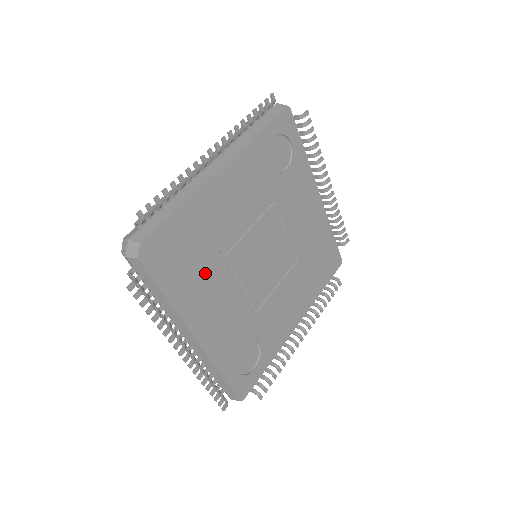
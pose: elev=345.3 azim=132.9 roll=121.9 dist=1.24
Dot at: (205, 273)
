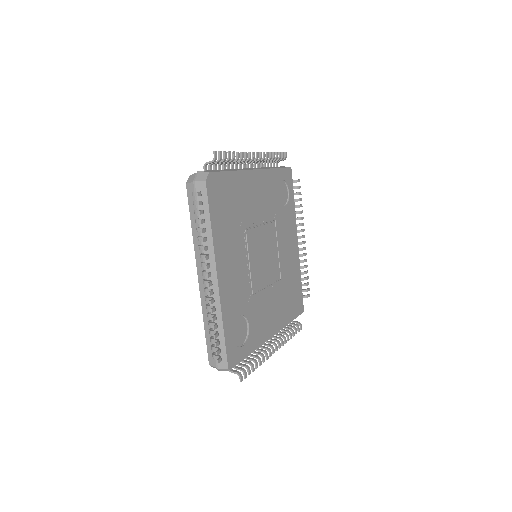
Dot at: (233, 230)
